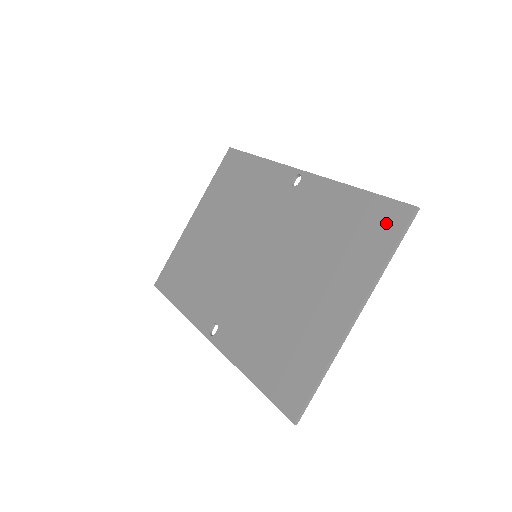
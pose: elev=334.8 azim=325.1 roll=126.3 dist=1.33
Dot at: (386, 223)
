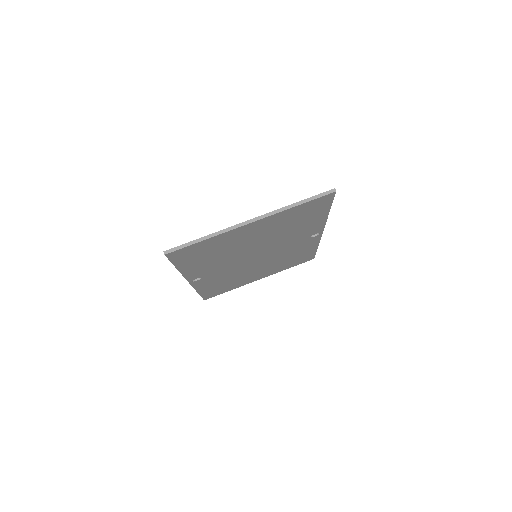
Dot at: occluded
